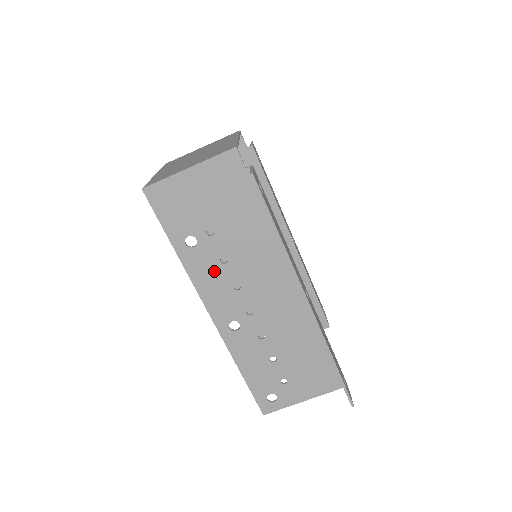
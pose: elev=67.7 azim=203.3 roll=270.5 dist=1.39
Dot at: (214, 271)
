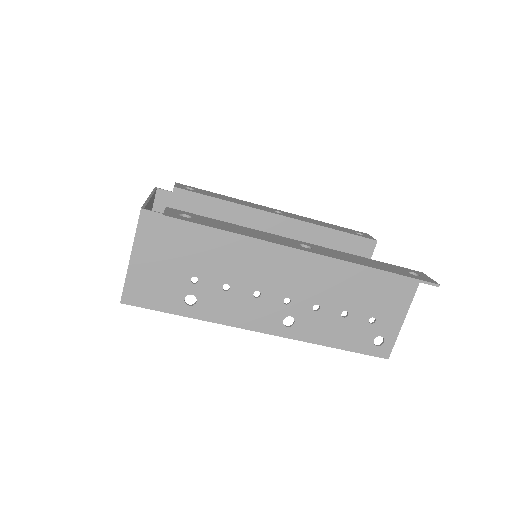
Dot at: (229, 302)
